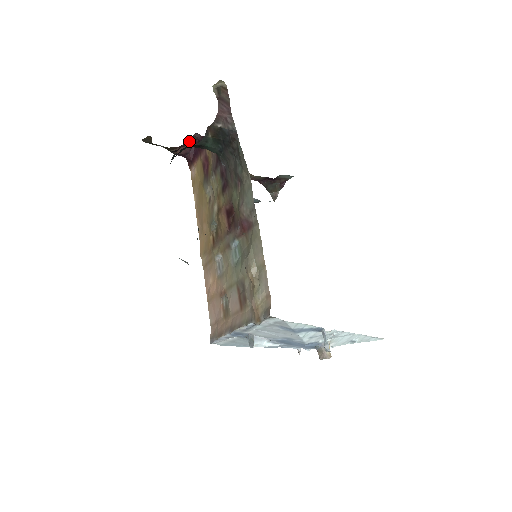
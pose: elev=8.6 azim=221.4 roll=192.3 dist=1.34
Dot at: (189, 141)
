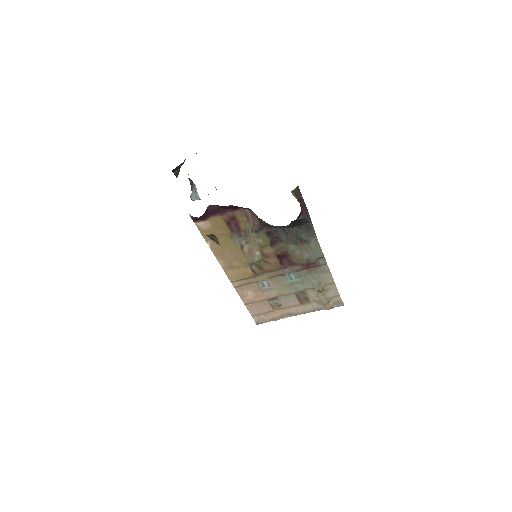
Dot at: occluded
